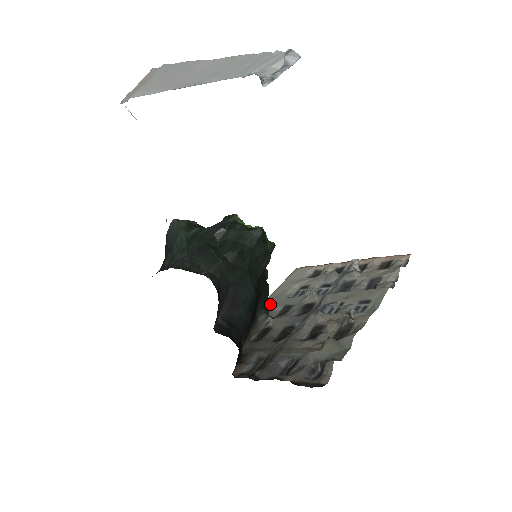
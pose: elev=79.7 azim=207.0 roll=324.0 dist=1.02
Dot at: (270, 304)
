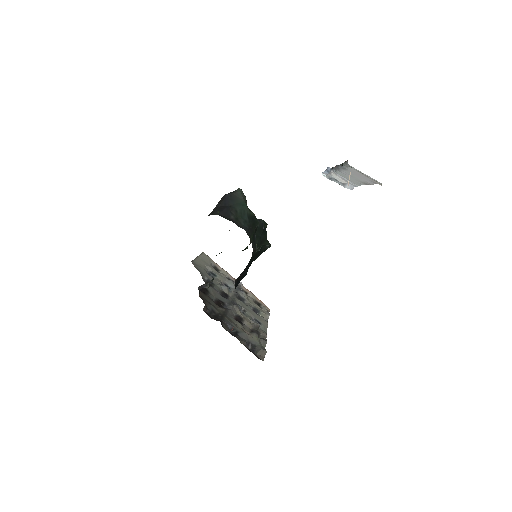
Dot at: (198, 268)
